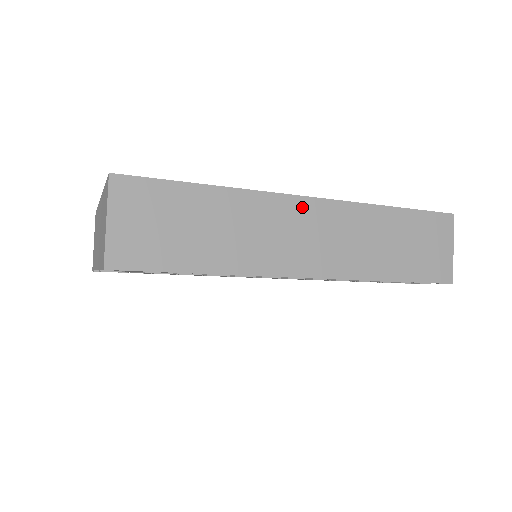
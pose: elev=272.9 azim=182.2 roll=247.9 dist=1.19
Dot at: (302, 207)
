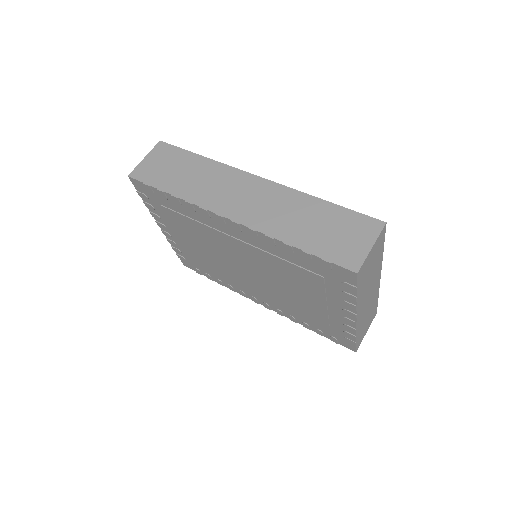
Dot at: (250, 180)
